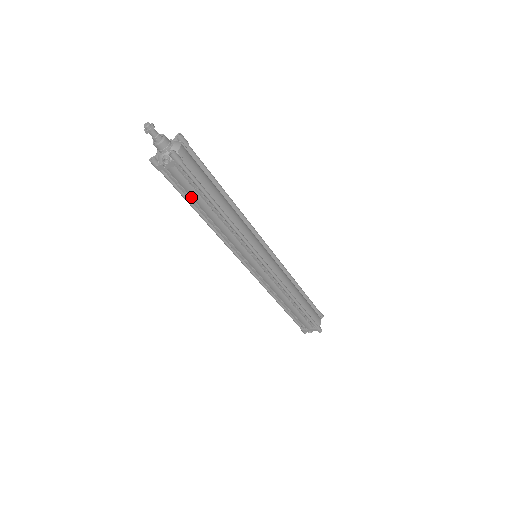
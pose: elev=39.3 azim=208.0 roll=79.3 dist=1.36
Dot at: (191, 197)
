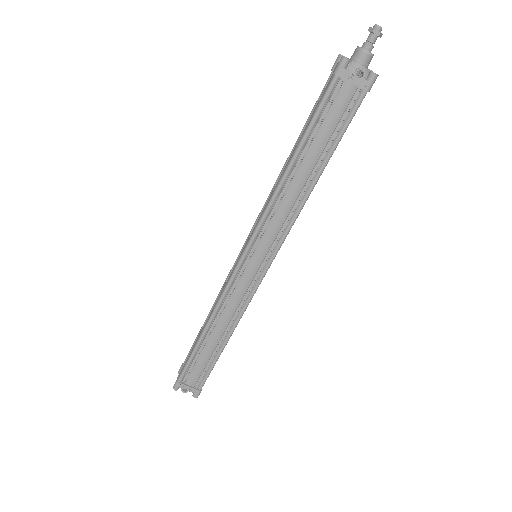
Dot at: (316, 133)
